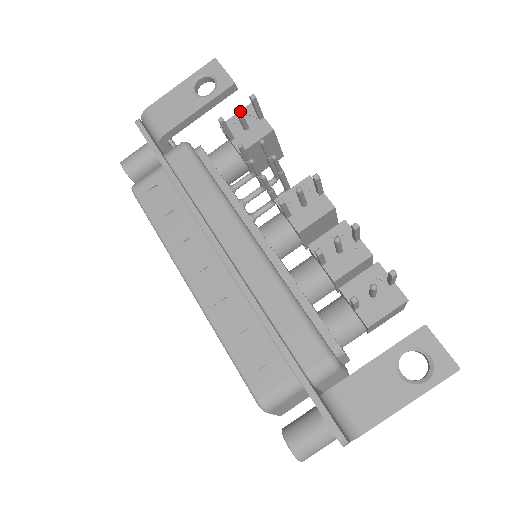
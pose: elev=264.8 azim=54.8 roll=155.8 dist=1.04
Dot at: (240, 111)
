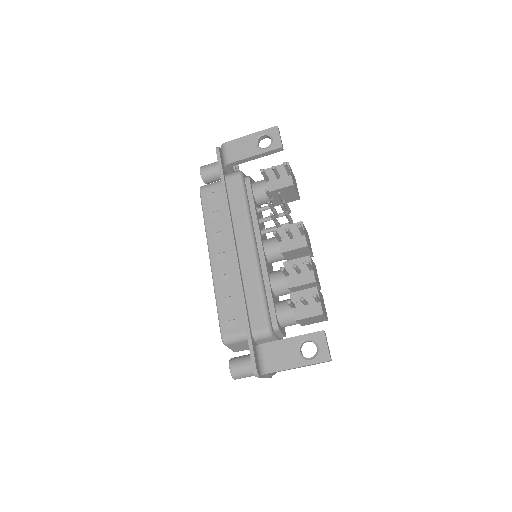
Dot at: (275, 169)
